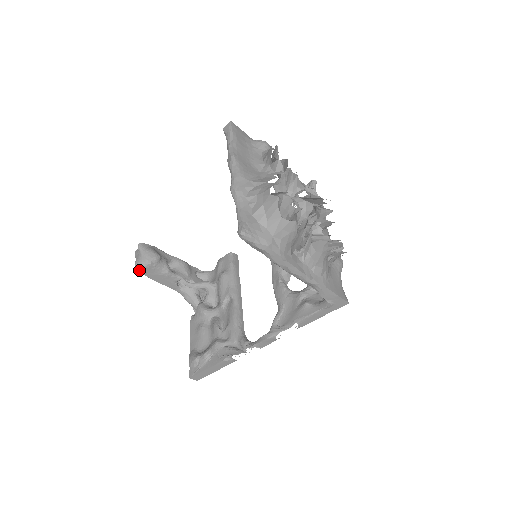
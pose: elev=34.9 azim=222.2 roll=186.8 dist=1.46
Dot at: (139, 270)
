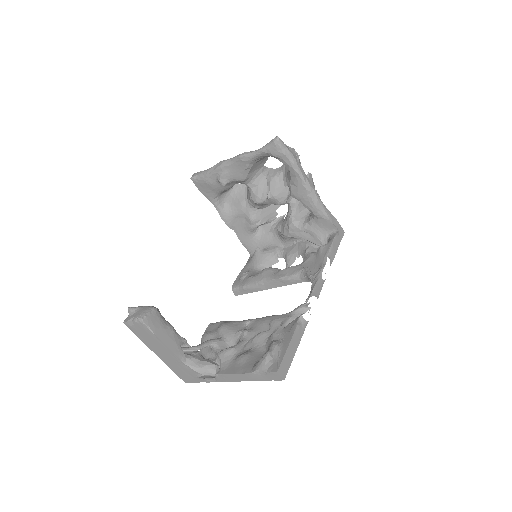
Dot at: (145, 319)
